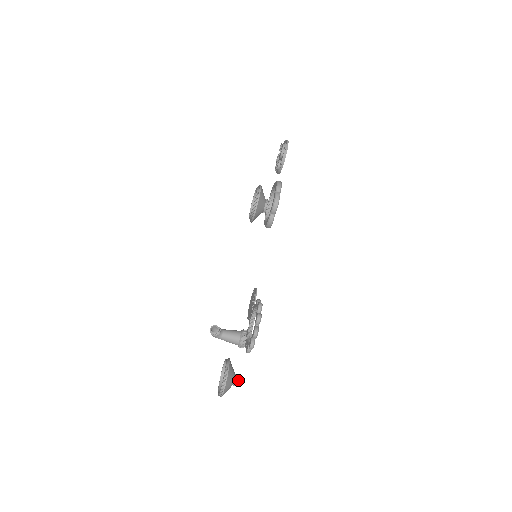
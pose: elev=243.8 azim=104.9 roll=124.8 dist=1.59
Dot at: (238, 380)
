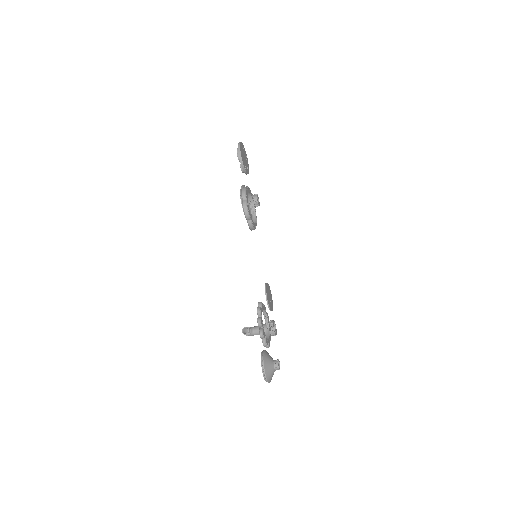
Dot at: (277, 366)
